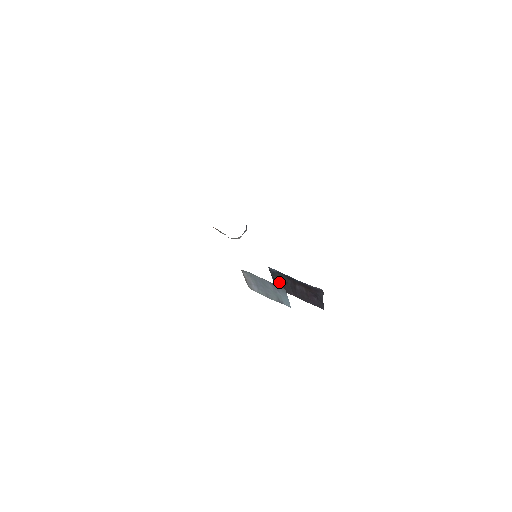
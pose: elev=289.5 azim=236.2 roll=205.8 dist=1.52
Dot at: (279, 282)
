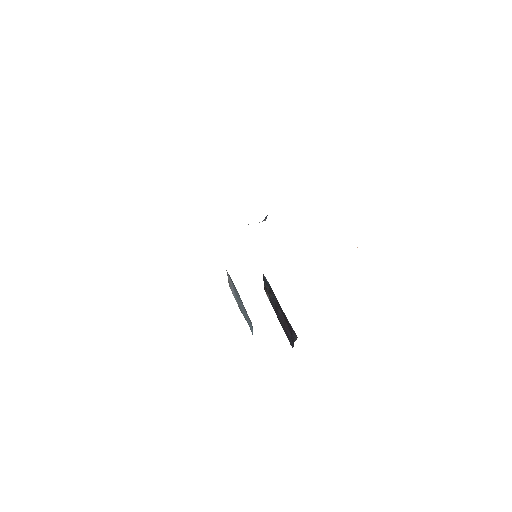
Dot at: (268, 291)
